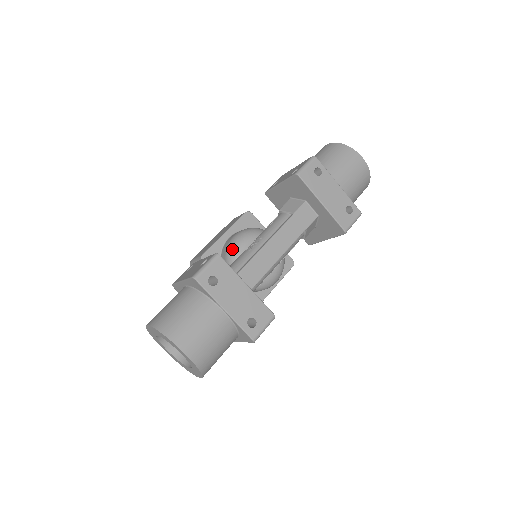
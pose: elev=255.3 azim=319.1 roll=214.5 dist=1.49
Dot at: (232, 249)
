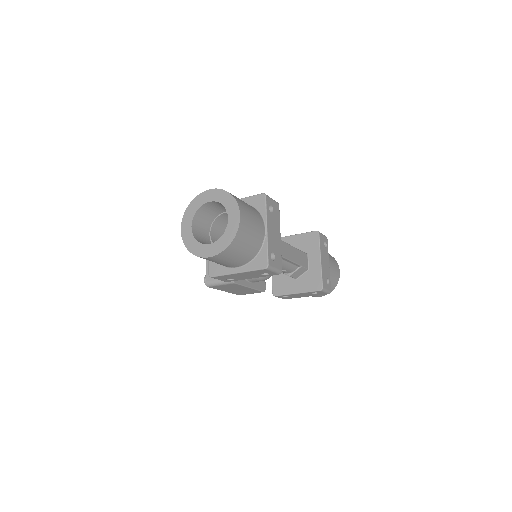
Dot at: occluded
